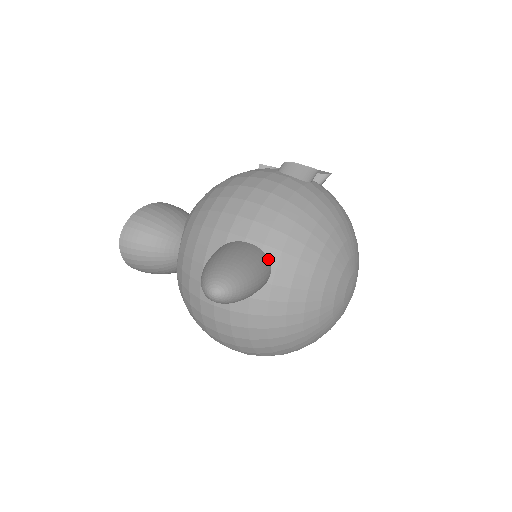
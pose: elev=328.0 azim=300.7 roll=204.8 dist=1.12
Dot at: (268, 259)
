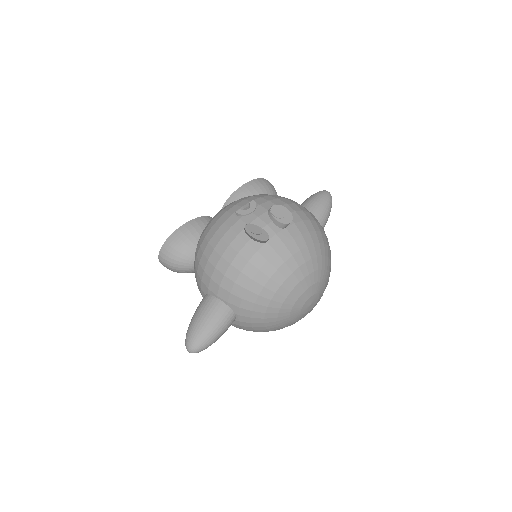
Dot at: (232, 310)
